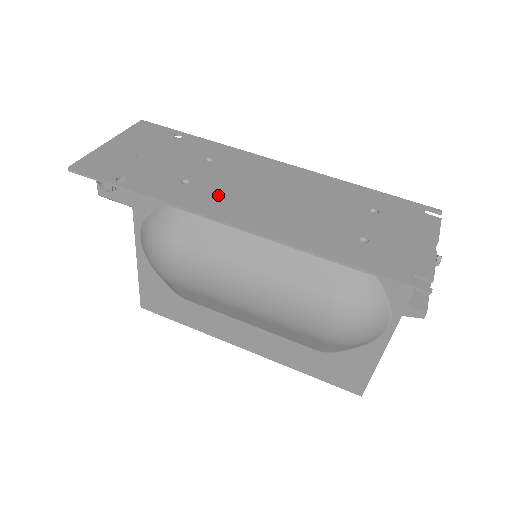
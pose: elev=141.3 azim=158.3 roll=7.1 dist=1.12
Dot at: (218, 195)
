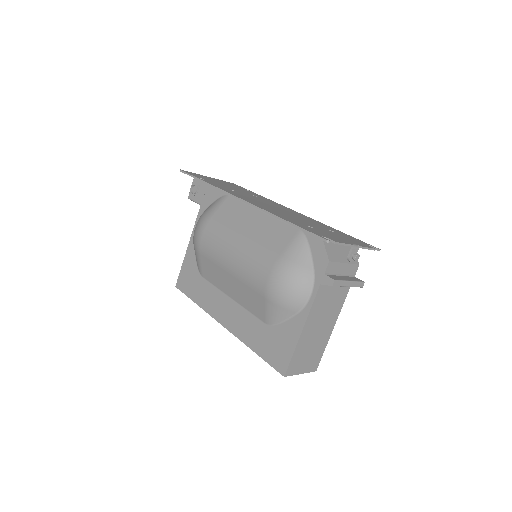
Dot at: (245, 196)
